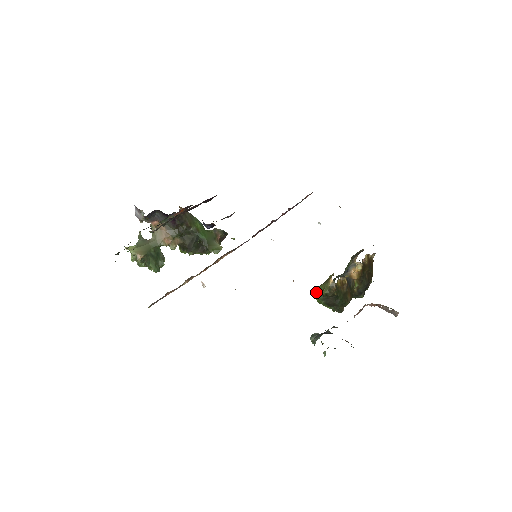
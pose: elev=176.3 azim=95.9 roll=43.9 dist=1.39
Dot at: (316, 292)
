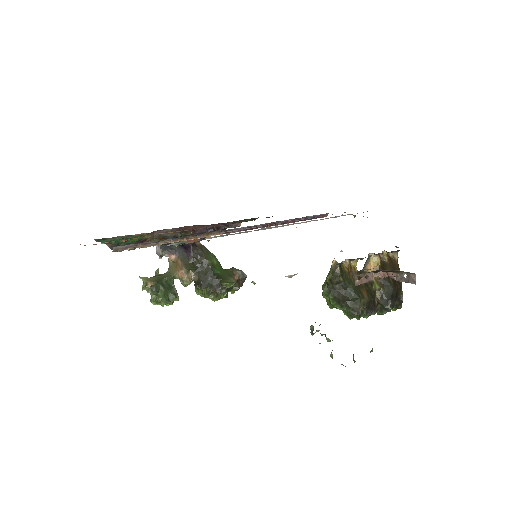
Dot at: (322, 286)
